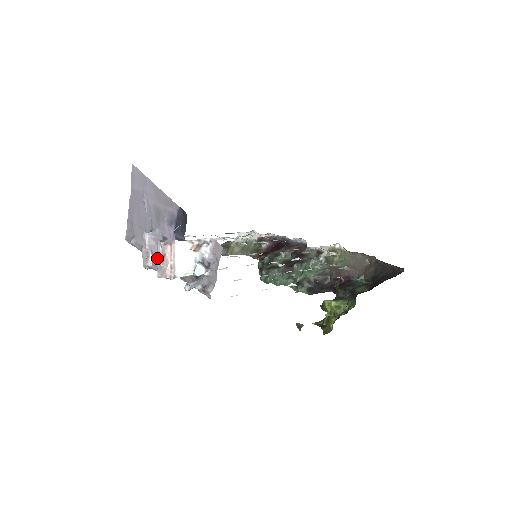
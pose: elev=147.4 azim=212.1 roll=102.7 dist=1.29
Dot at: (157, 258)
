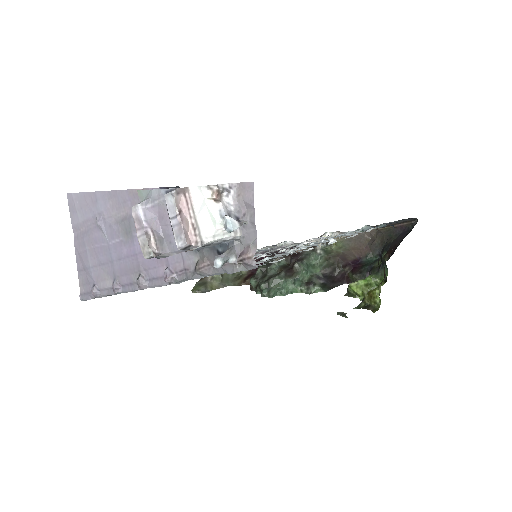
Dot at: (170, 221)
